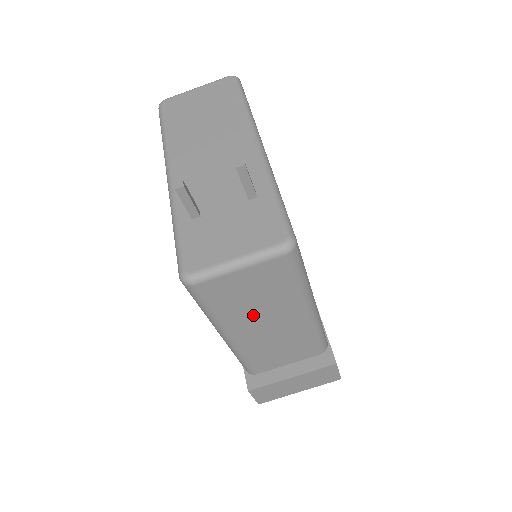
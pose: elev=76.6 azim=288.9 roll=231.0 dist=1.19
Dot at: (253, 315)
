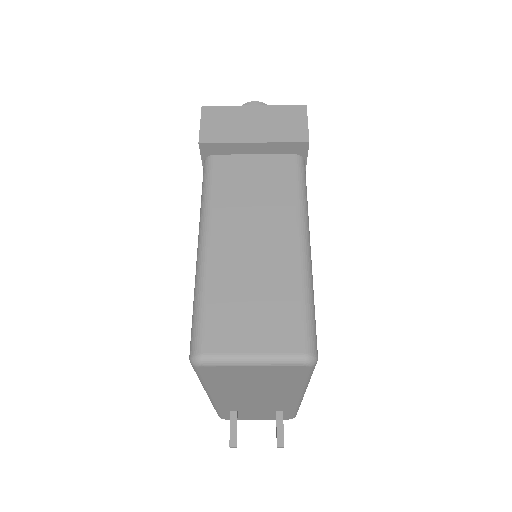
Dot at: occluded
